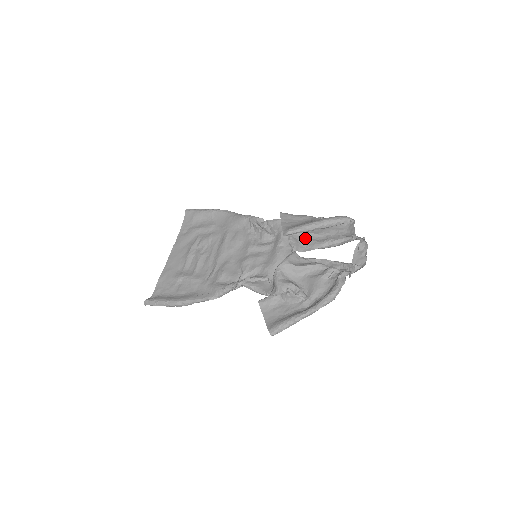
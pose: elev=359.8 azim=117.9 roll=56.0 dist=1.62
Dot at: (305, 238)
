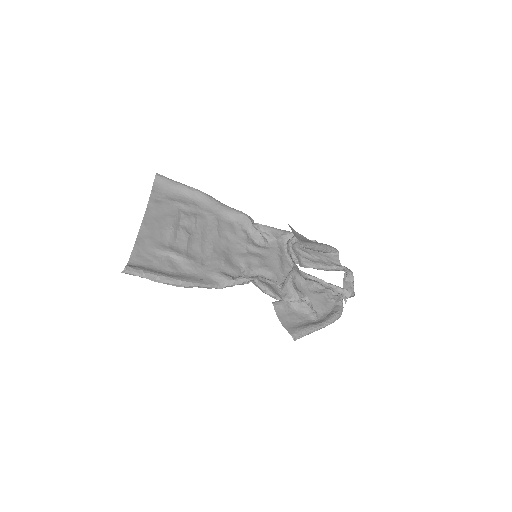
Dot at: (300, 254)
